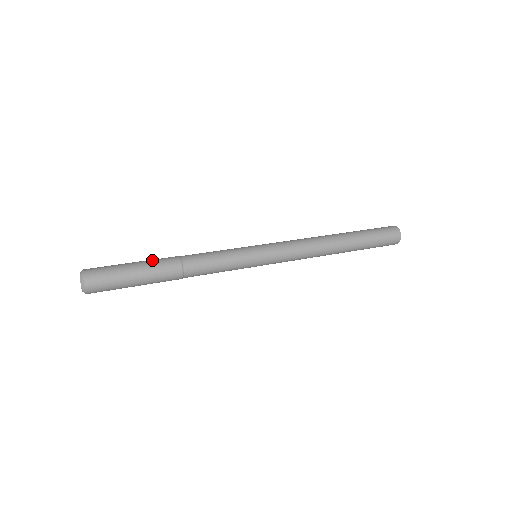
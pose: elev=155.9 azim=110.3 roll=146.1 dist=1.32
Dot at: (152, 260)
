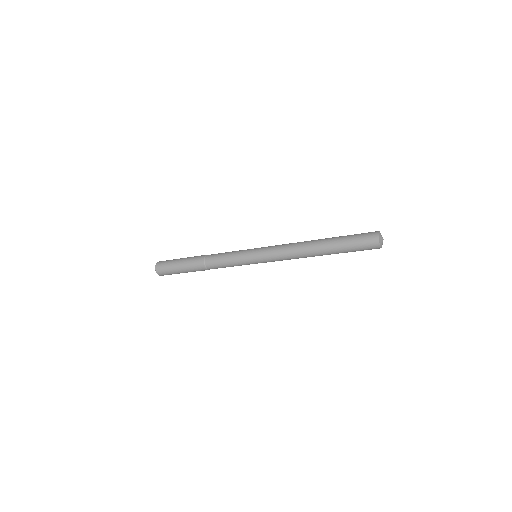
Dot at: occluded
